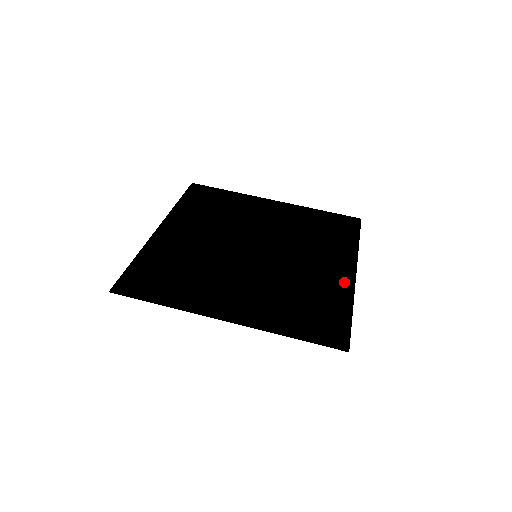
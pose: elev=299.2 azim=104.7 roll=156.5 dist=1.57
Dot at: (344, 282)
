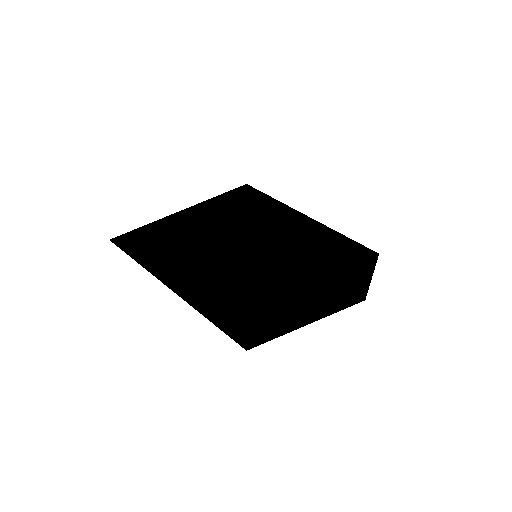
Dot at: (302, 298)
